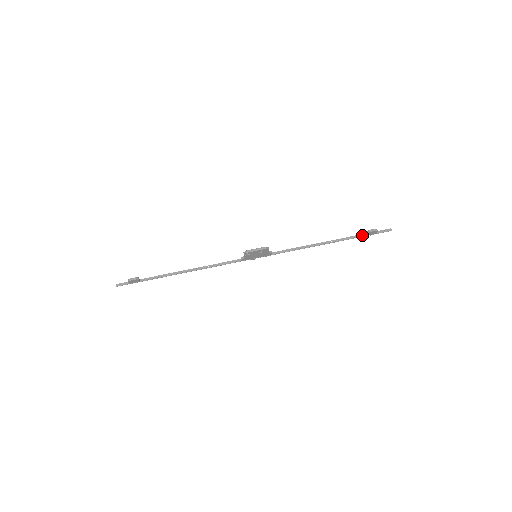
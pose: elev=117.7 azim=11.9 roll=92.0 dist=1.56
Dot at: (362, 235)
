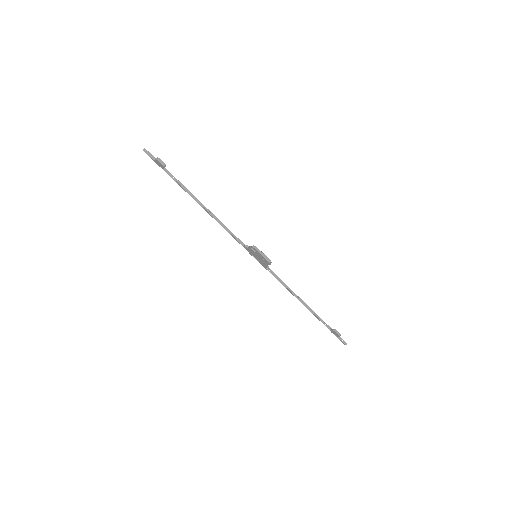
Dot at: (328, 327)
